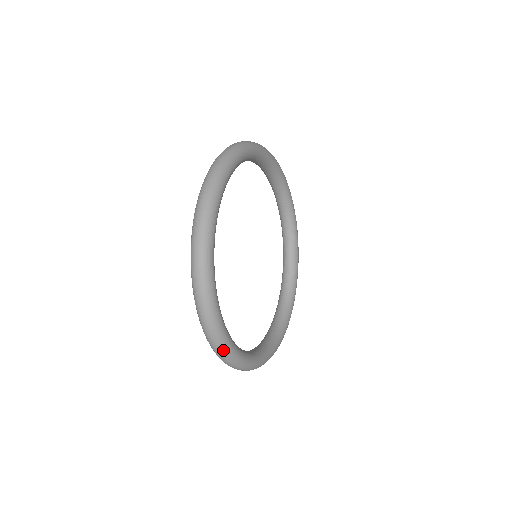
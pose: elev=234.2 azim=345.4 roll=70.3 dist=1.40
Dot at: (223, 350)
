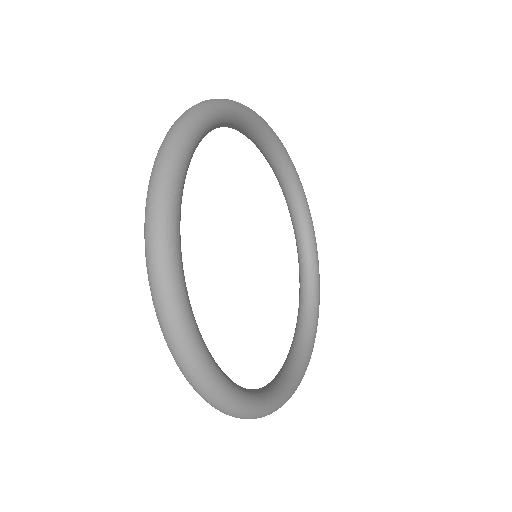
Dot at: (166, 289)
